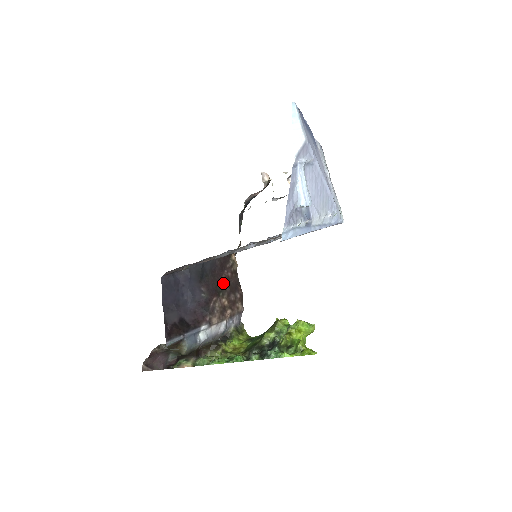
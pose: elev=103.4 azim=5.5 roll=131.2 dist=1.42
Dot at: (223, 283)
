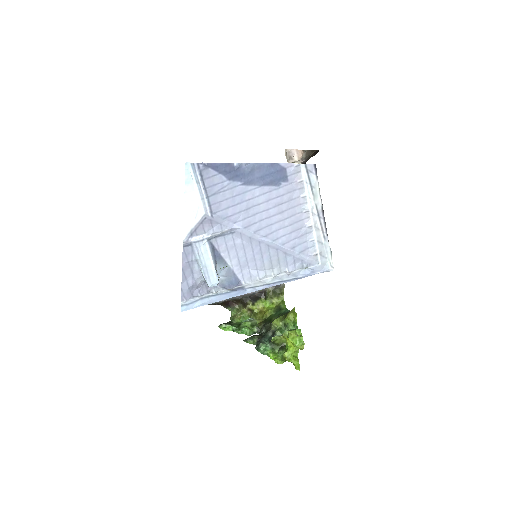
Dot at: occluded
